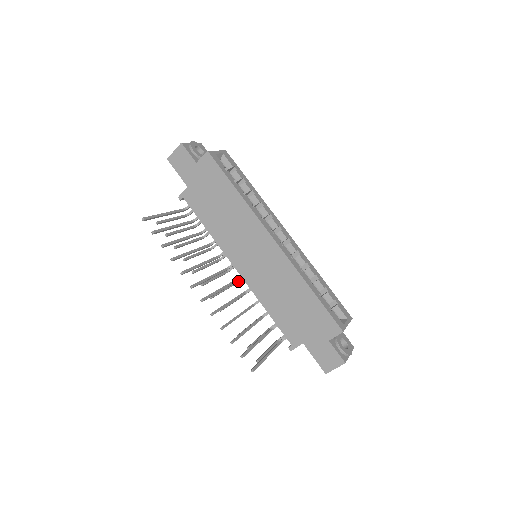
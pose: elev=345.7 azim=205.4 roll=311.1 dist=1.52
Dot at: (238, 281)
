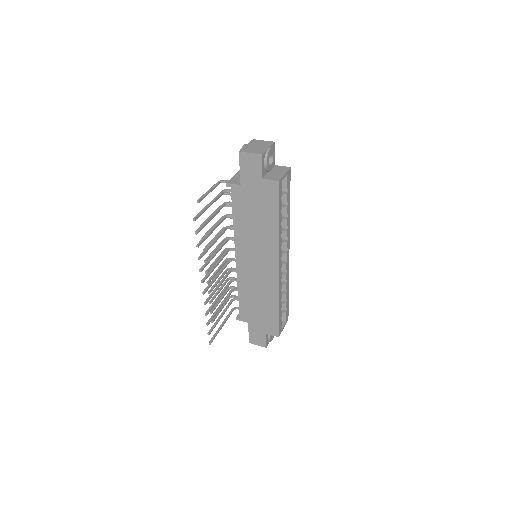
Dot at: occluded
